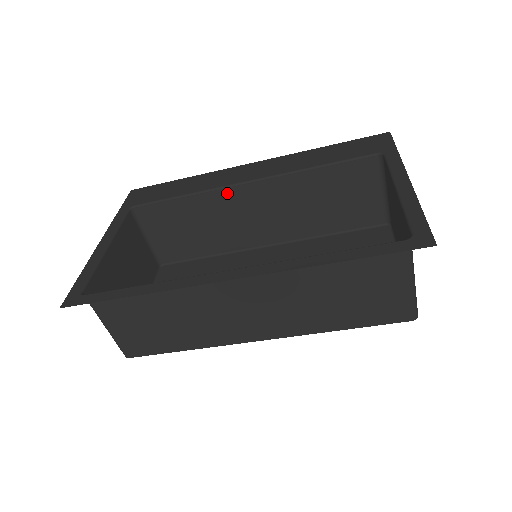
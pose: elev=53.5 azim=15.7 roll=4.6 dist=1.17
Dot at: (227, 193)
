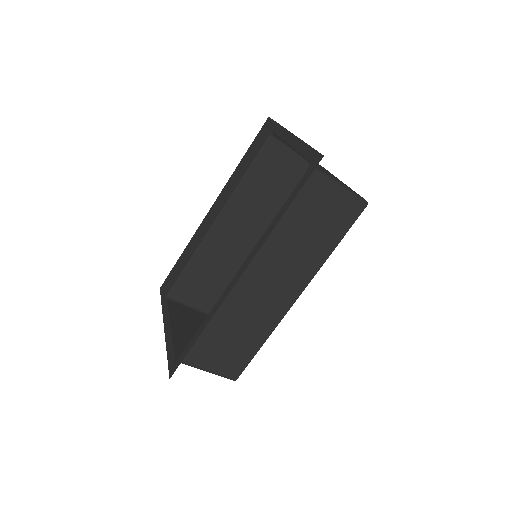
Dot at: (211, 237)
